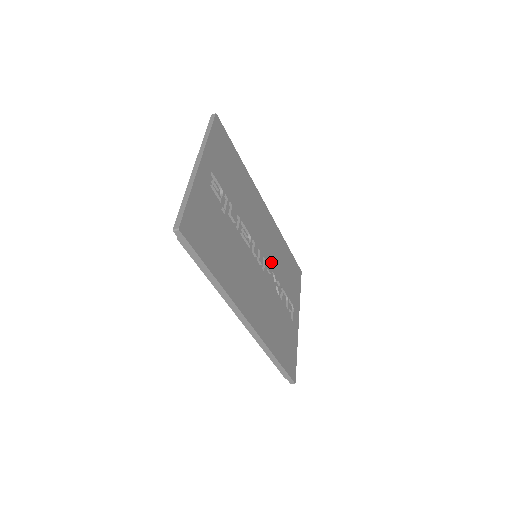
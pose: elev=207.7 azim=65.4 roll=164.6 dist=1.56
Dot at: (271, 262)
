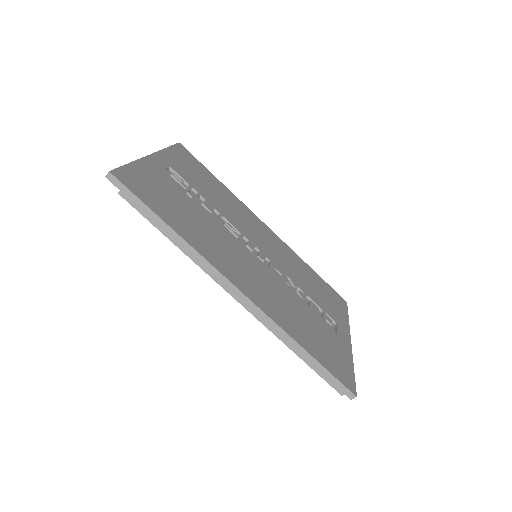
Dot at: (282, 268)
